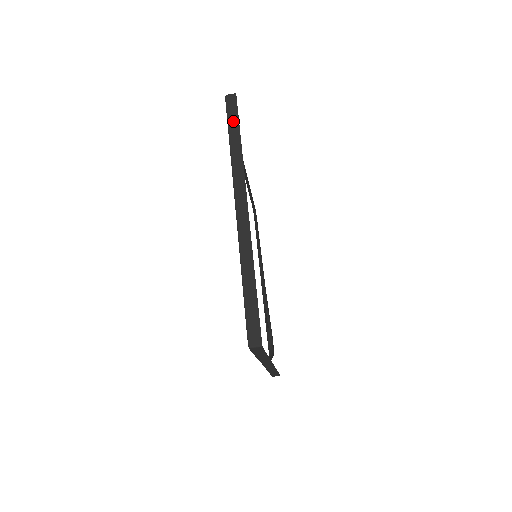
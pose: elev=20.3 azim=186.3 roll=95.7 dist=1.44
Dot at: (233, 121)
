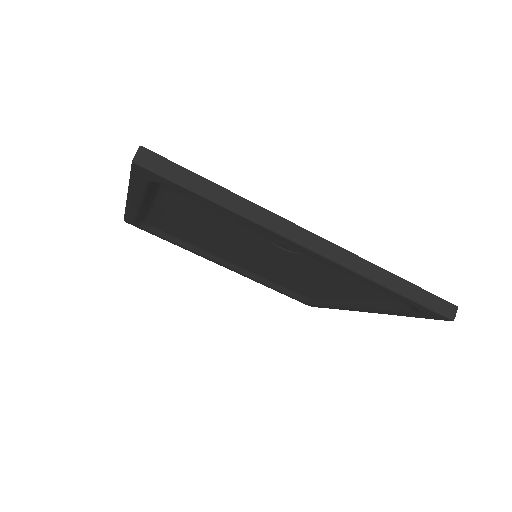
Dot at: occluded
